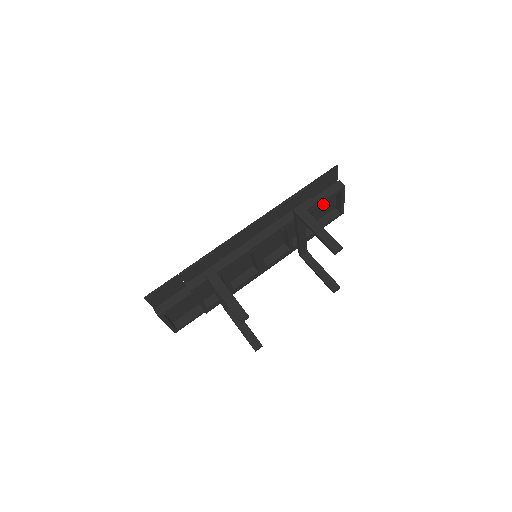
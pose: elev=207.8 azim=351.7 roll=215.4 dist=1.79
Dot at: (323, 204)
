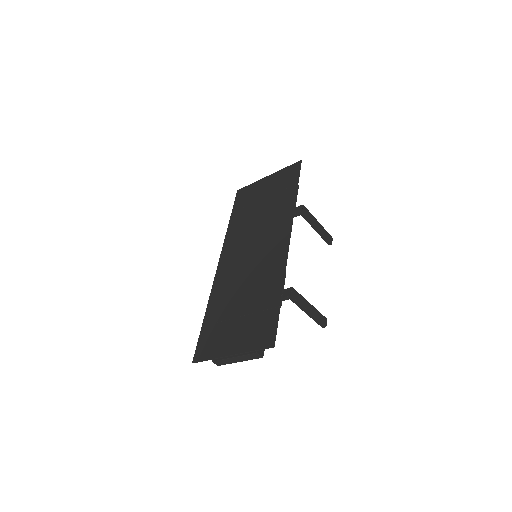
Dot at: (263, 189)
